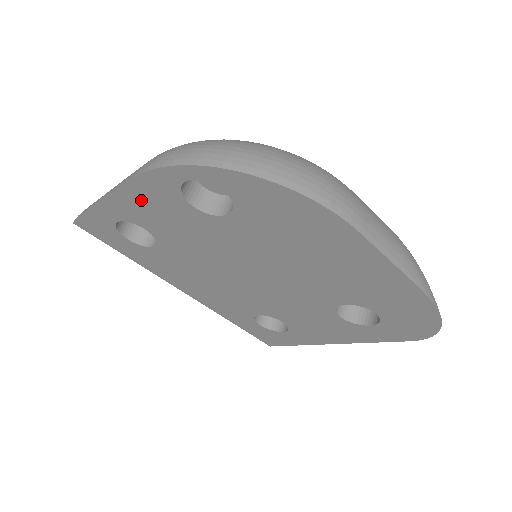
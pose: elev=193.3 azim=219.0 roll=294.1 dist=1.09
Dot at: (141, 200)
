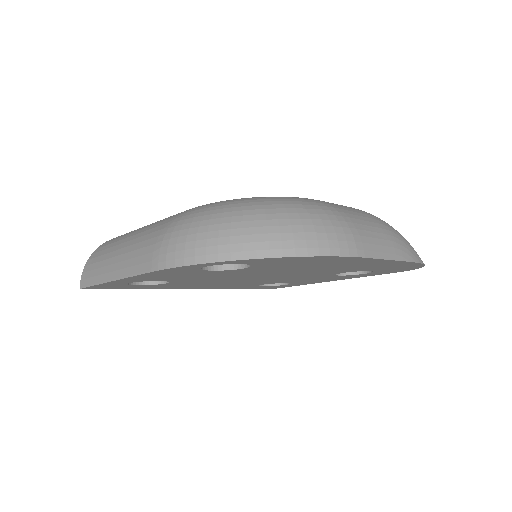
Dot at: (158, 275)
